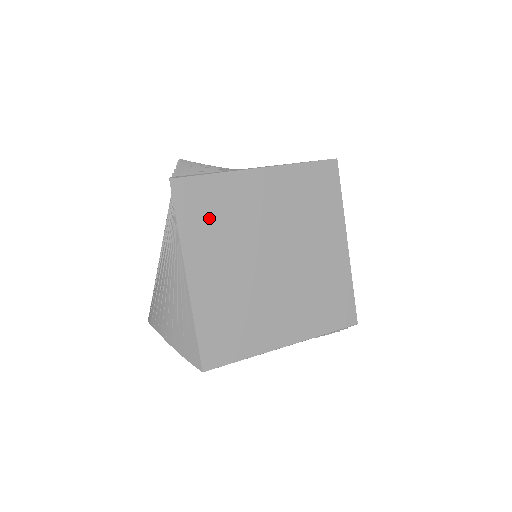
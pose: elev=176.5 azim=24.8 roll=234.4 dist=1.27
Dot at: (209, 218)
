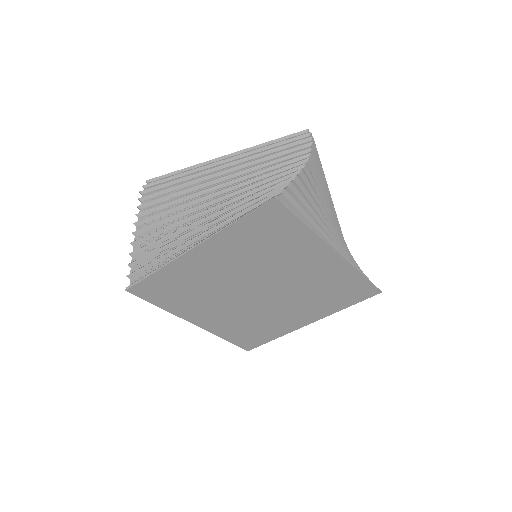
Dot at: (179, 295)
